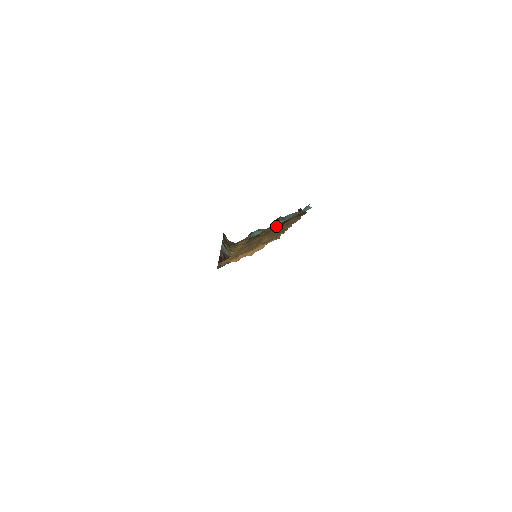
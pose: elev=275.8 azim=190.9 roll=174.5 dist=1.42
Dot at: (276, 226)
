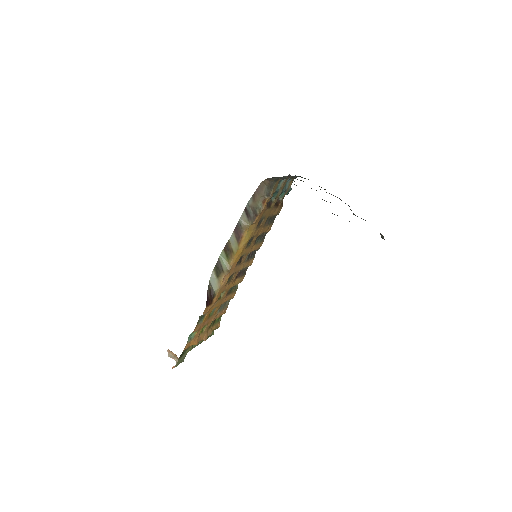
Dot at: (274, 206)
